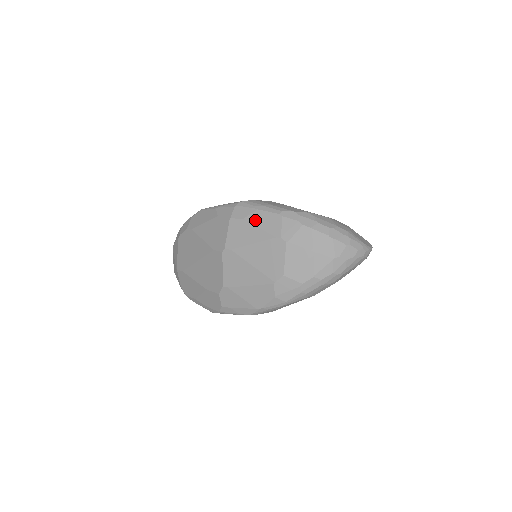
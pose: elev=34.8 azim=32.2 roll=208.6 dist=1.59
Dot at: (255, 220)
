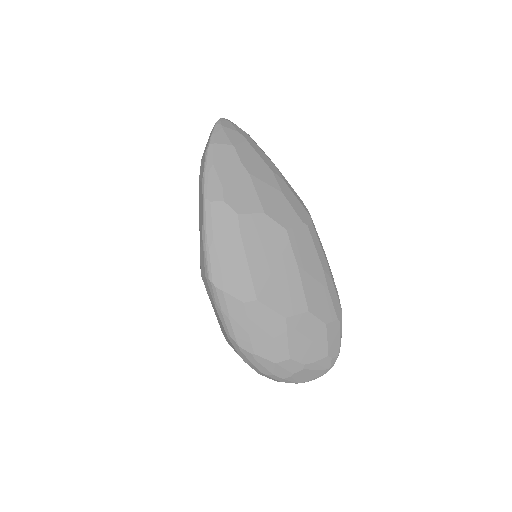
Dot at: (213, 307)
